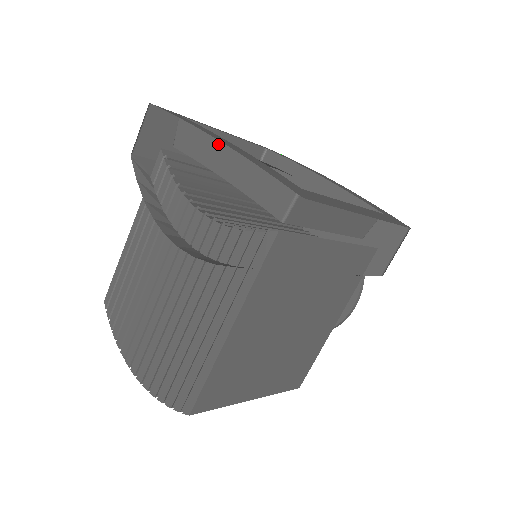
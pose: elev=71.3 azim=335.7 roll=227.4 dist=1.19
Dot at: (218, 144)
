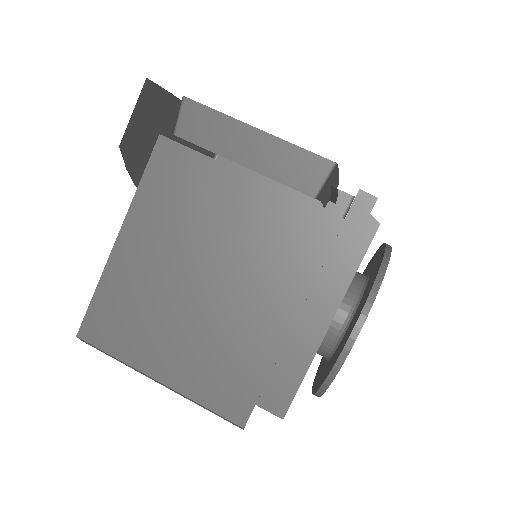
Dot at: occluded
